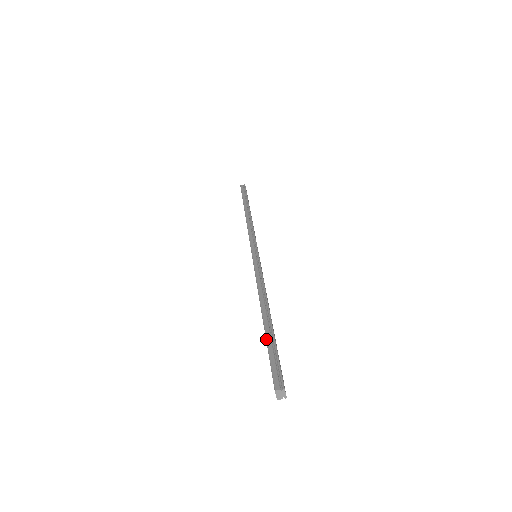
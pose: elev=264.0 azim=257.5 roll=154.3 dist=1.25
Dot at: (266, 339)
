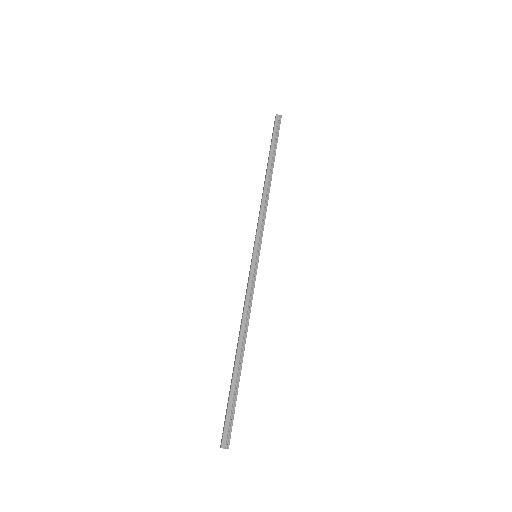
Dot at: (231, 386)
